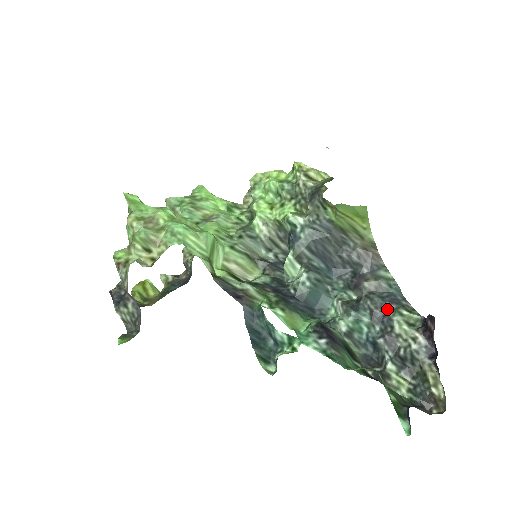
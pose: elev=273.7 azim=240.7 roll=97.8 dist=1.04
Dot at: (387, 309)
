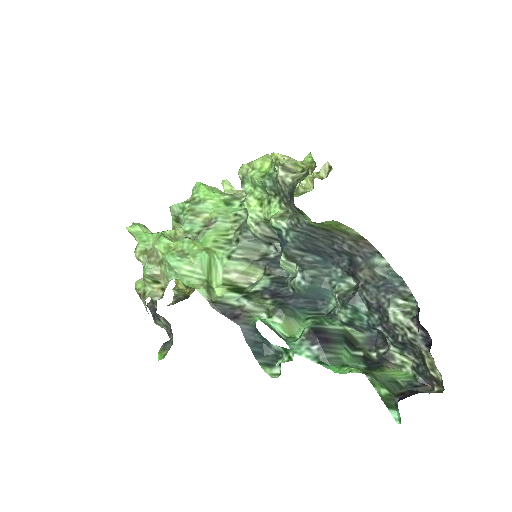
Dot at: (382, 300)
